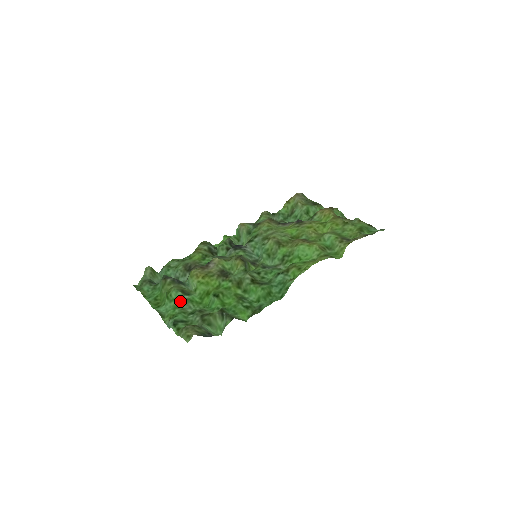
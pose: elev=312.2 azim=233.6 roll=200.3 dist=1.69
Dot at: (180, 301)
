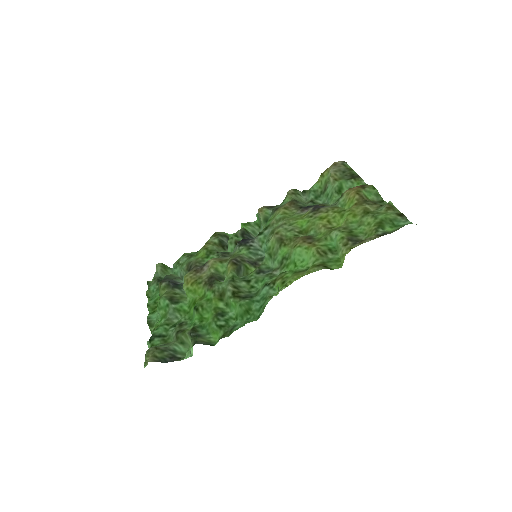
Dot at: (167, 310)
